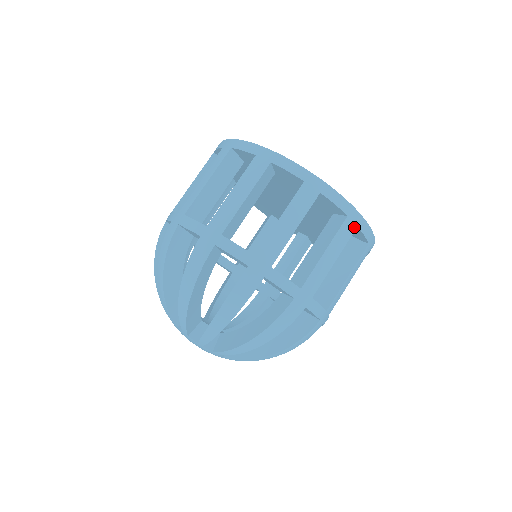
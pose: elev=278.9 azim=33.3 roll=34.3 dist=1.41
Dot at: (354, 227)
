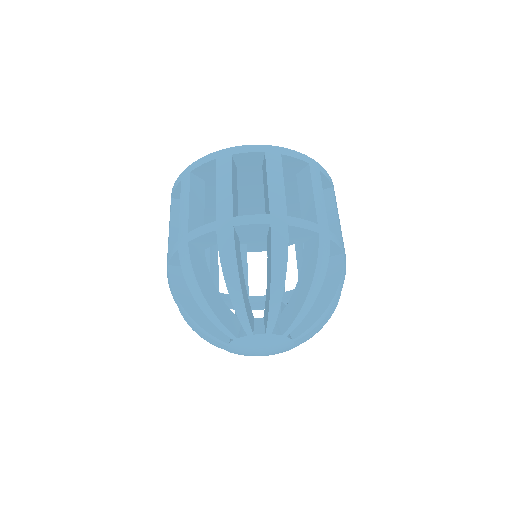
Dot at: (278, 156)
